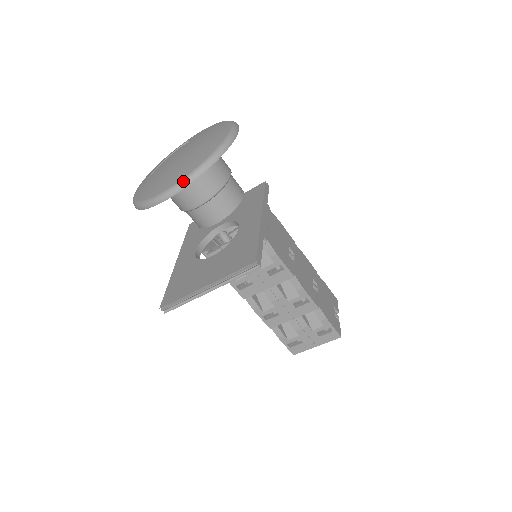
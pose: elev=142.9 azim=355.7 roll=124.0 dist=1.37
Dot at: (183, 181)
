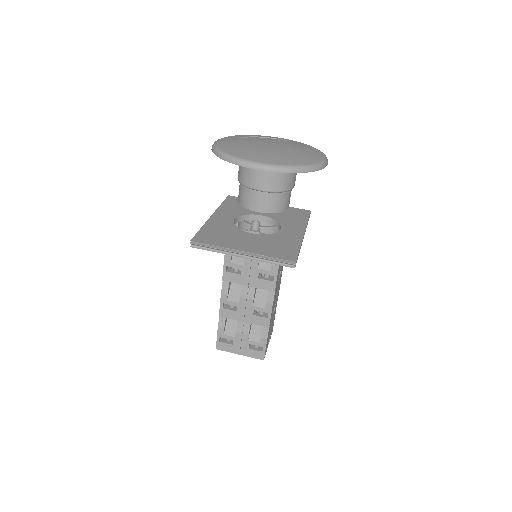
Dot at: (276, 166)
